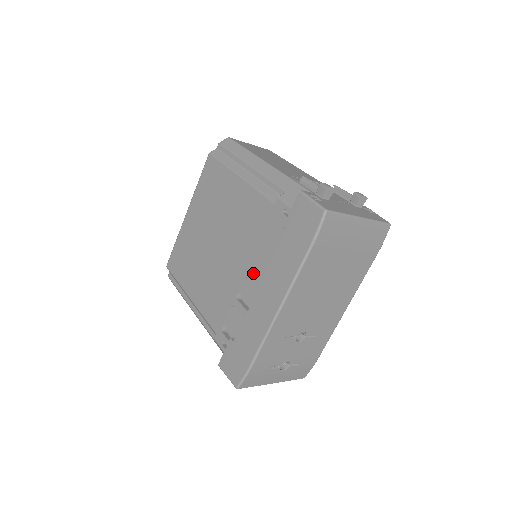
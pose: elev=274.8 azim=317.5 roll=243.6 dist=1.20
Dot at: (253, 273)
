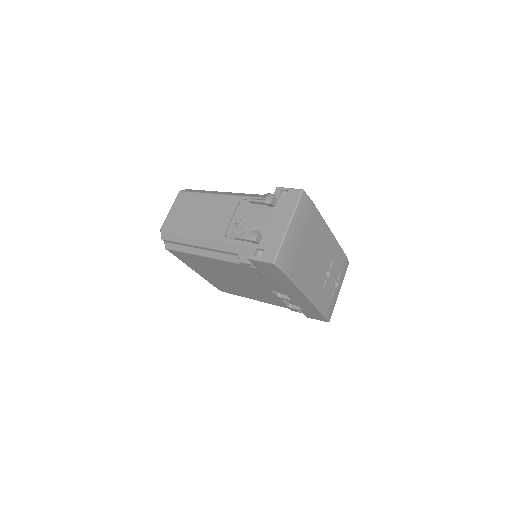
Dot at: (273, 289)
